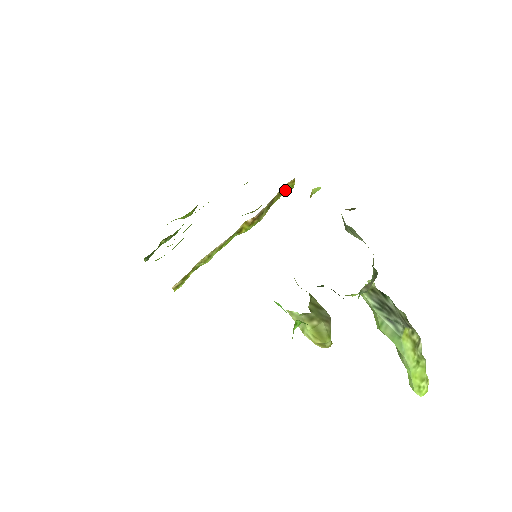
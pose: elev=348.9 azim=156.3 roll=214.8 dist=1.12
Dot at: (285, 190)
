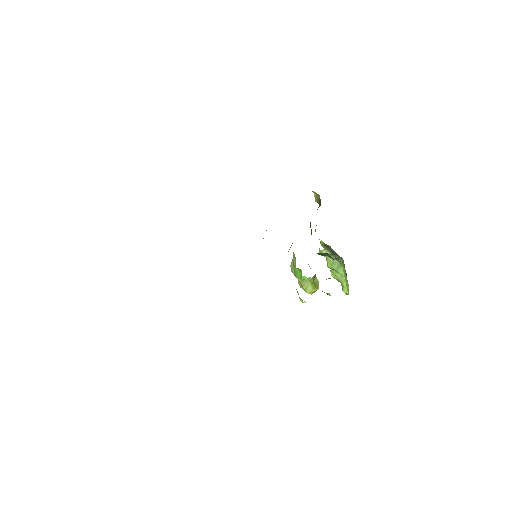
Dot at: occluded
